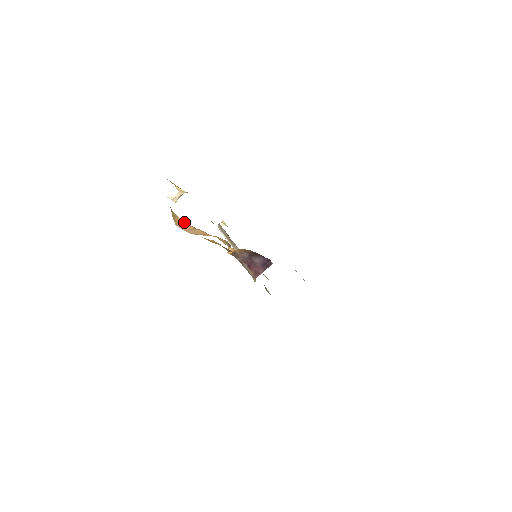
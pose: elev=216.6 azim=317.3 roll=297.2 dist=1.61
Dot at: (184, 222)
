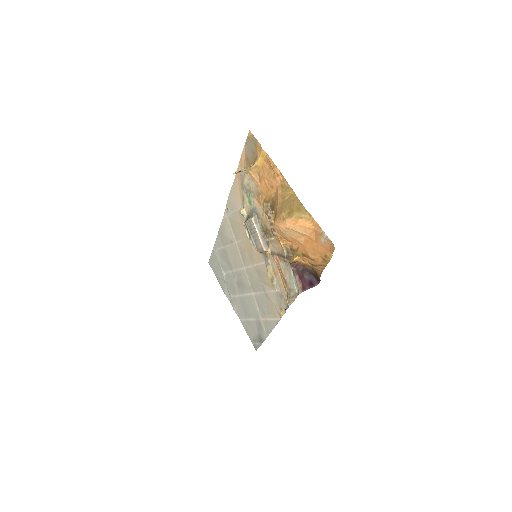
Dot at: (311, 228)
